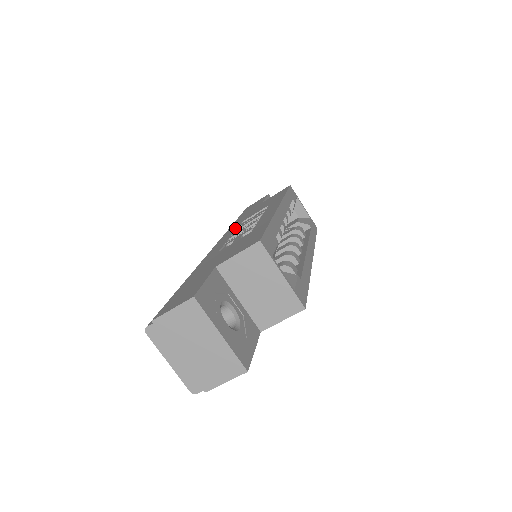
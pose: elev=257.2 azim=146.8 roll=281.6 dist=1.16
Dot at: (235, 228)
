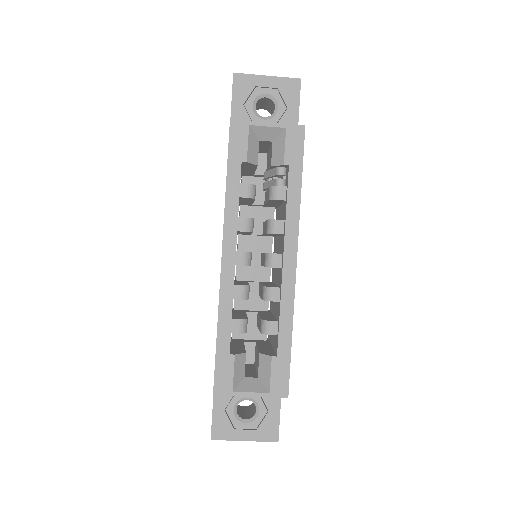
Dot at: occluded
